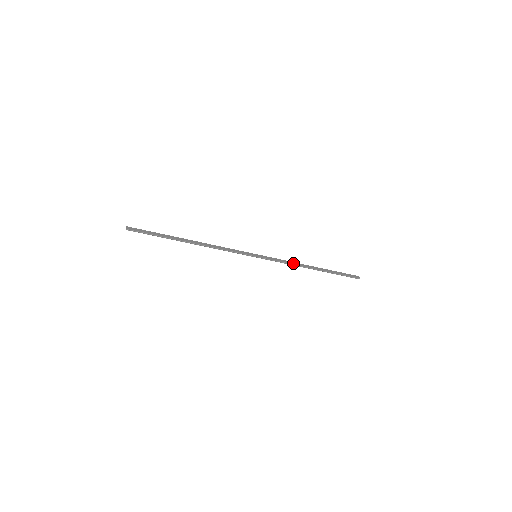
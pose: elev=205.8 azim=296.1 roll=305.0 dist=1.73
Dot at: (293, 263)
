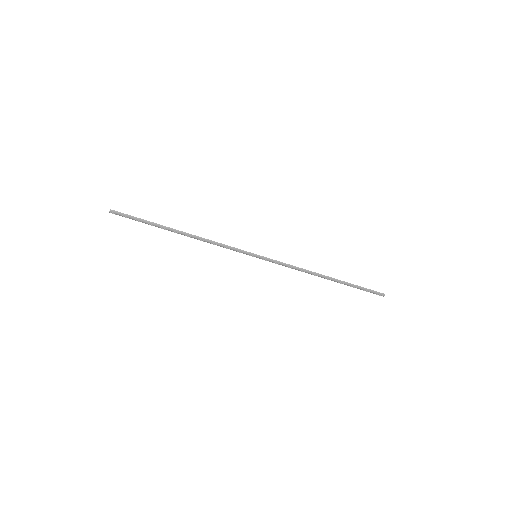
Dot at: (300, 268)
